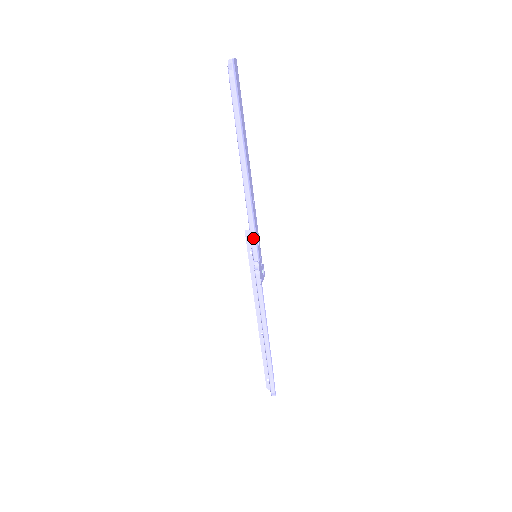
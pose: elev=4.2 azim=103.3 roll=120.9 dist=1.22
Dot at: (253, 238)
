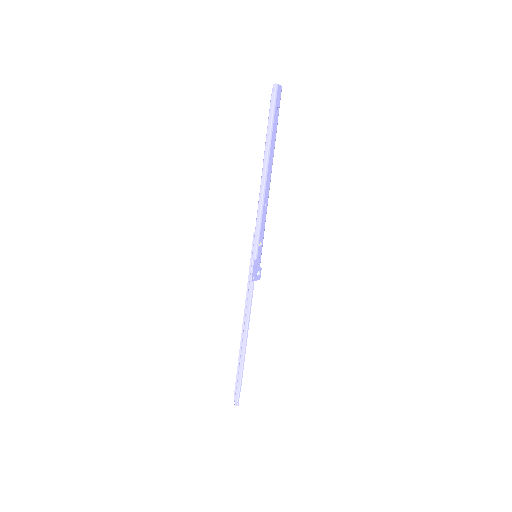
Dot at: (256, 236)
